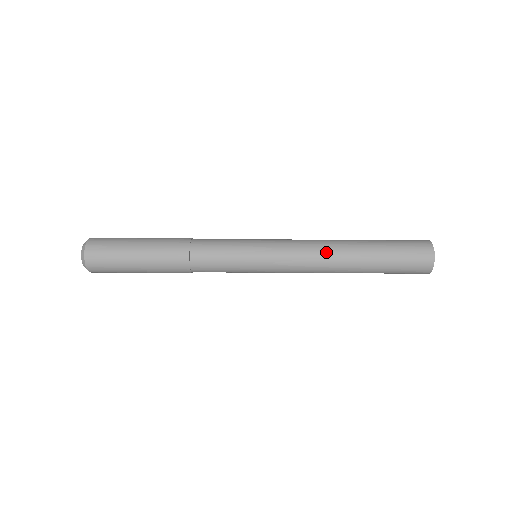
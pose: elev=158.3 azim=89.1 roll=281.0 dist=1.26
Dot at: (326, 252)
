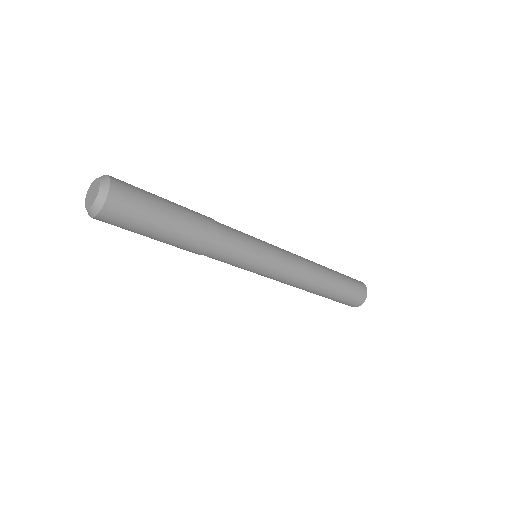
Dot at: (312, 268)
